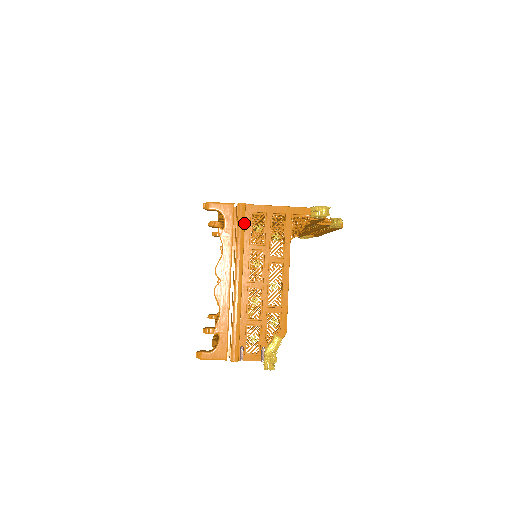
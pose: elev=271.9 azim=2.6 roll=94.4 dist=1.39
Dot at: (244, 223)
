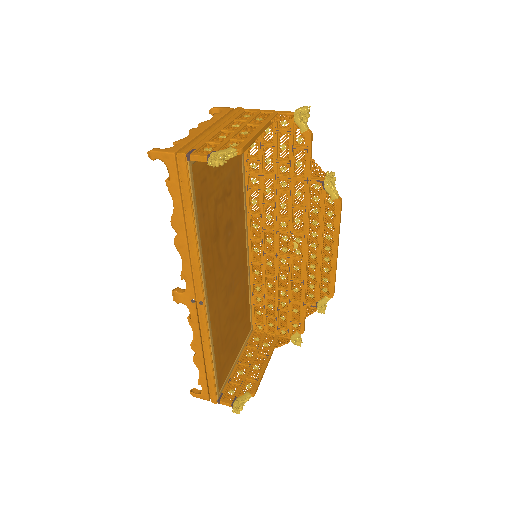
Dot at: (236, 112)
